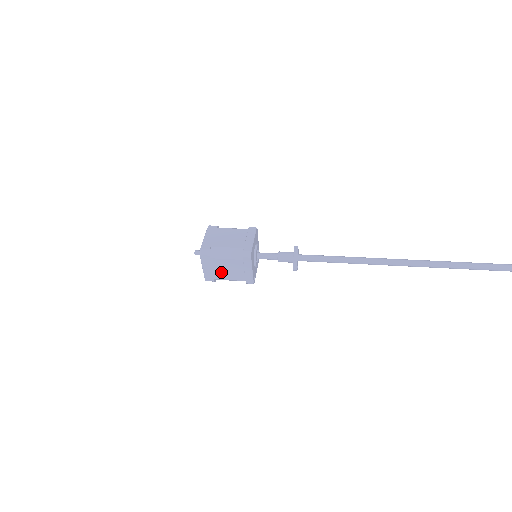
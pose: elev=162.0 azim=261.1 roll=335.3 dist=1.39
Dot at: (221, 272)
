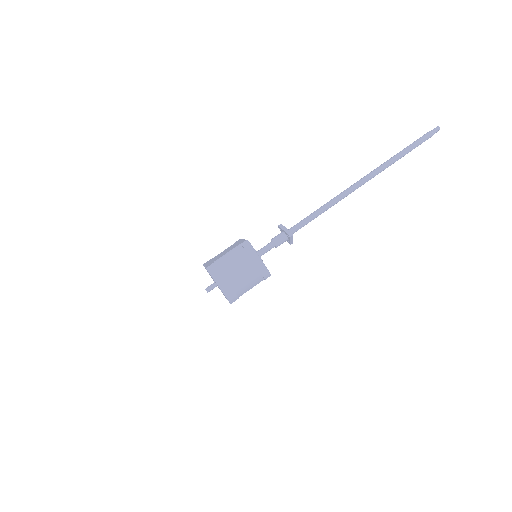
Dot at: occluded
